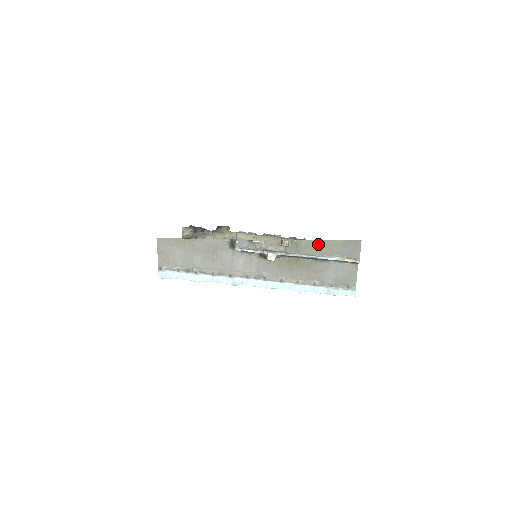
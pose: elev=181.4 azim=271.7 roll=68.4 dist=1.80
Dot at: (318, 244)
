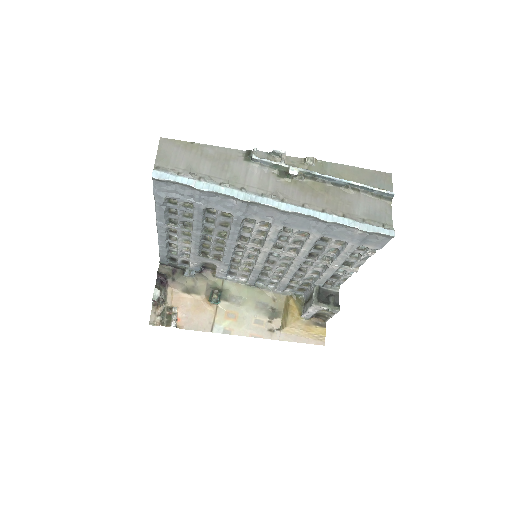
Dot at: (345, 169)
